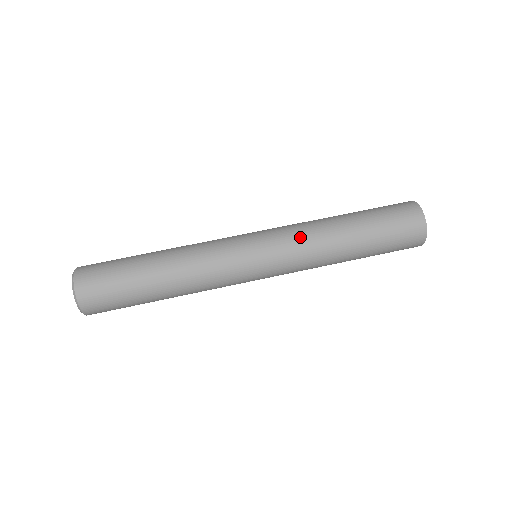
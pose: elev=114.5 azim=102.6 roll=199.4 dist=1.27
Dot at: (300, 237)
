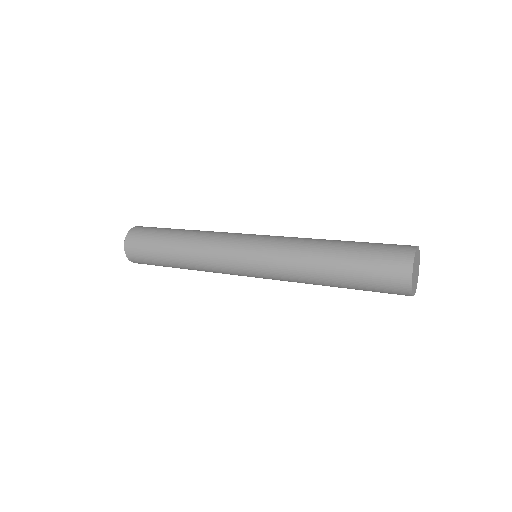
Dot at: (289, 240)
